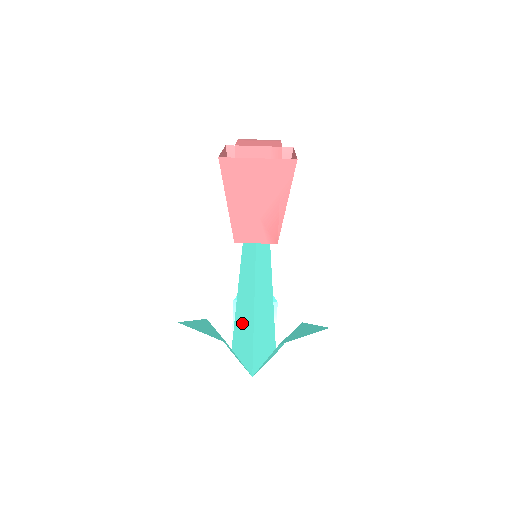
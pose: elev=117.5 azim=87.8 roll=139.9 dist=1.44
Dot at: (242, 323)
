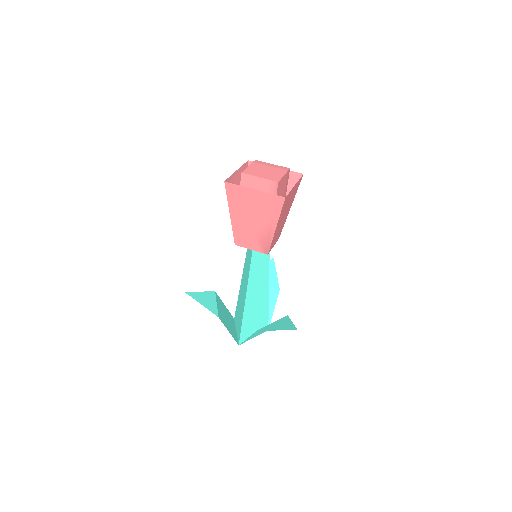
Dot at: (240, 302)
